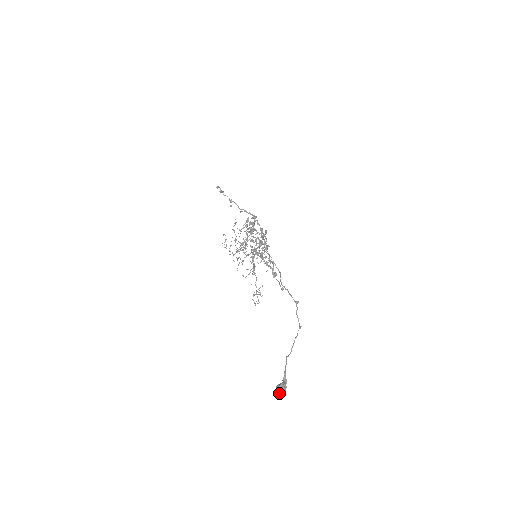
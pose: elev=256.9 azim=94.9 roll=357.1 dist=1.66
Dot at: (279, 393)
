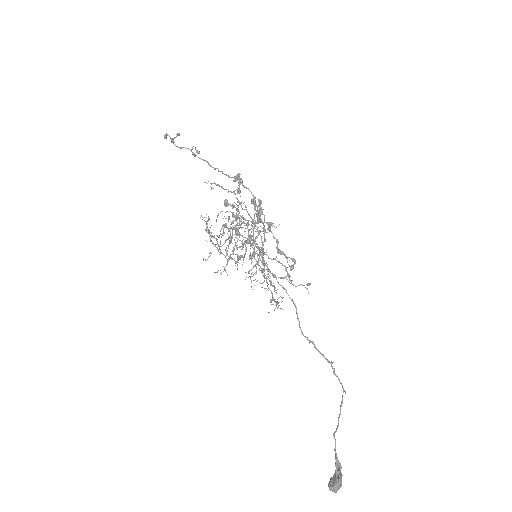
Dot at: (334, 492)
